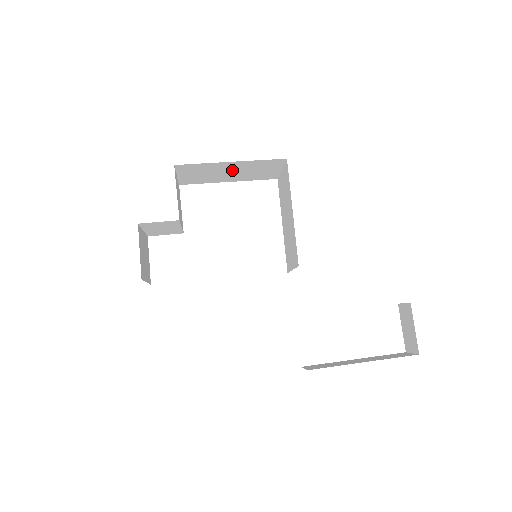
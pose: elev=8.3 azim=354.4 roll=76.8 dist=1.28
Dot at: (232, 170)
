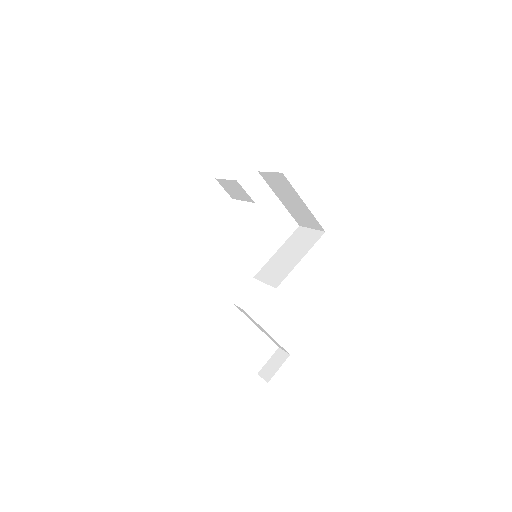
Dot at: (295, 203)
